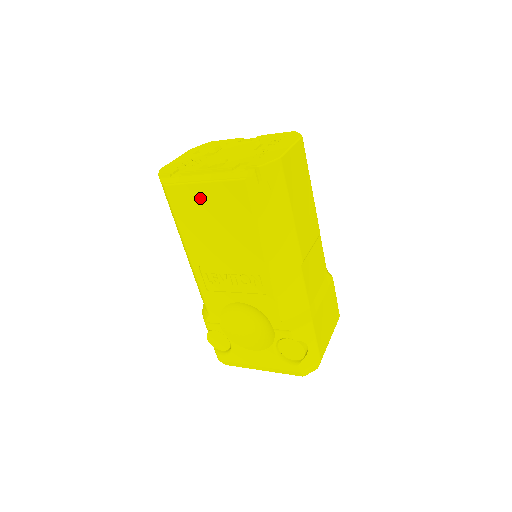
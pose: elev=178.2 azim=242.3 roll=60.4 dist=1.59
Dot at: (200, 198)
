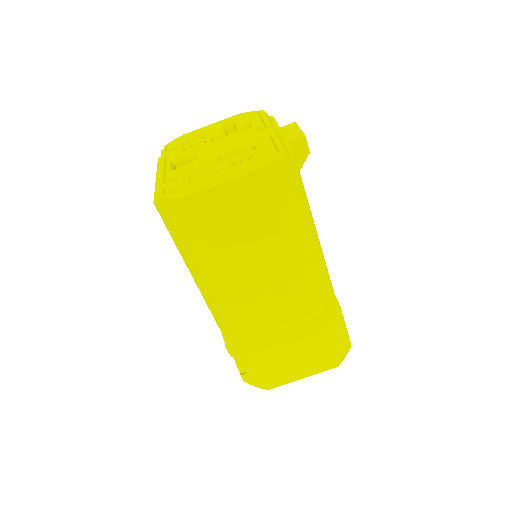
Dot at: occluded
